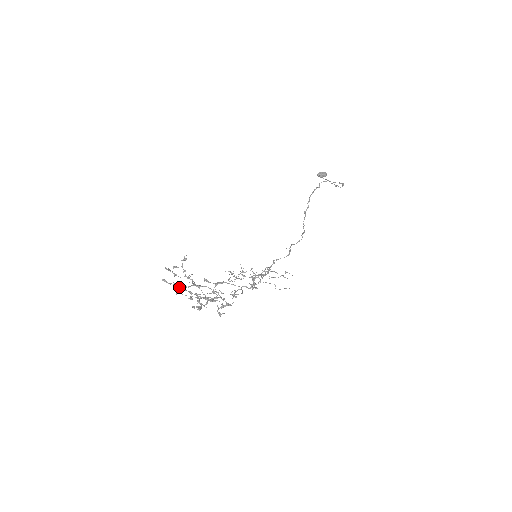
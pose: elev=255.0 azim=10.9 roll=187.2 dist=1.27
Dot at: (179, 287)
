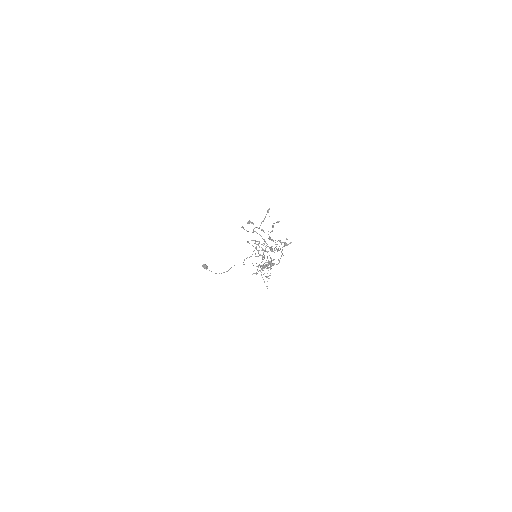
Dot at: occluded
